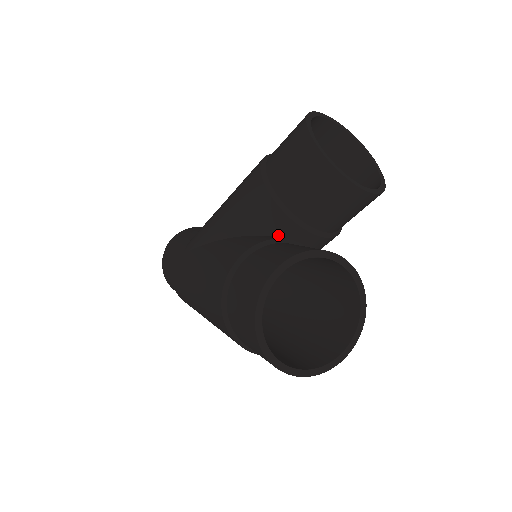
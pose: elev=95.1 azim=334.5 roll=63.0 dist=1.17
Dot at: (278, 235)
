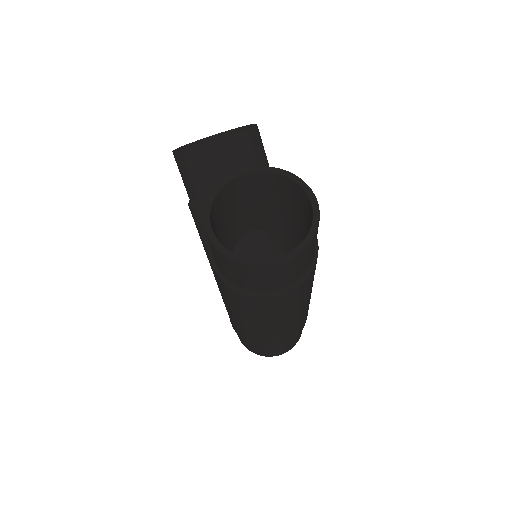
Dot at: occluded
